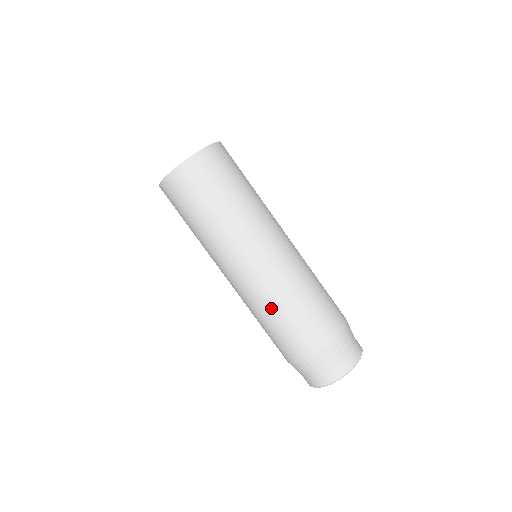
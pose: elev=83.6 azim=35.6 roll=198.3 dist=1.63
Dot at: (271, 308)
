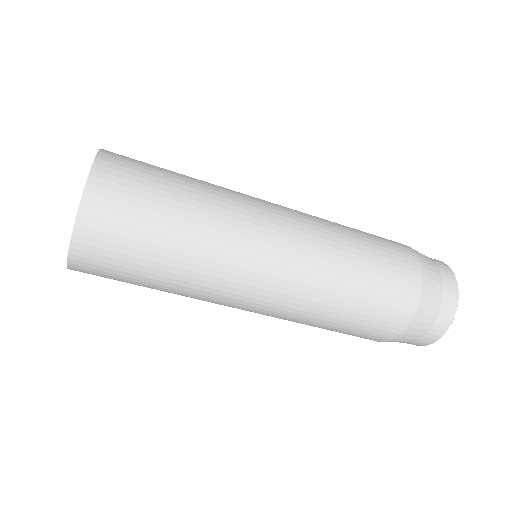
Dot at: occluded
